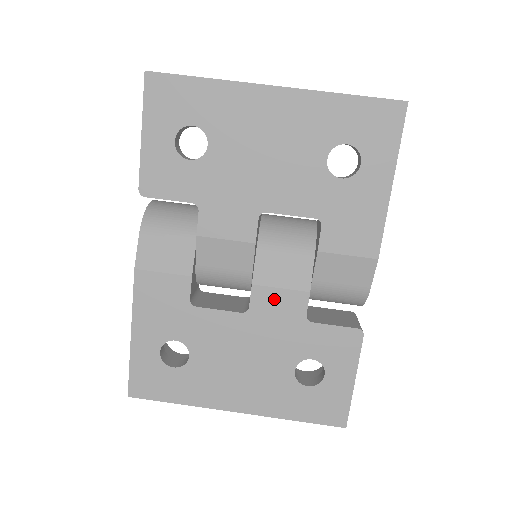
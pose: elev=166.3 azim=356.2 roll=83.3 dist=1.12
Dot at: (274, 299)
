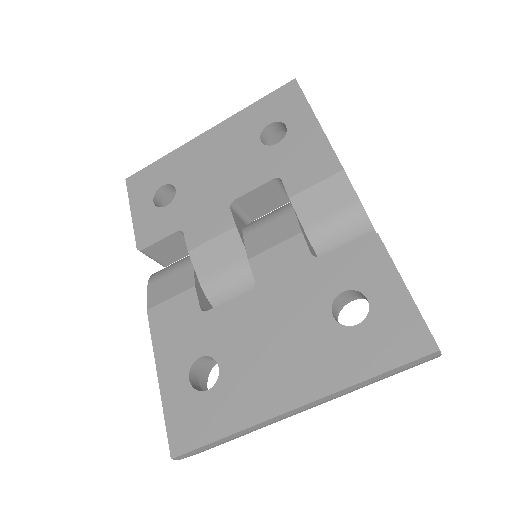
Dot at: (273, 259)
